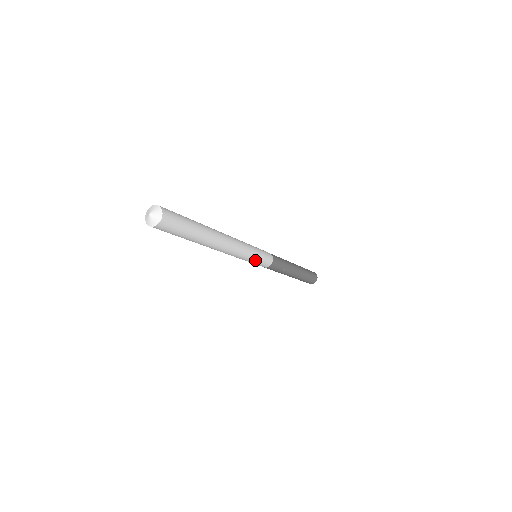
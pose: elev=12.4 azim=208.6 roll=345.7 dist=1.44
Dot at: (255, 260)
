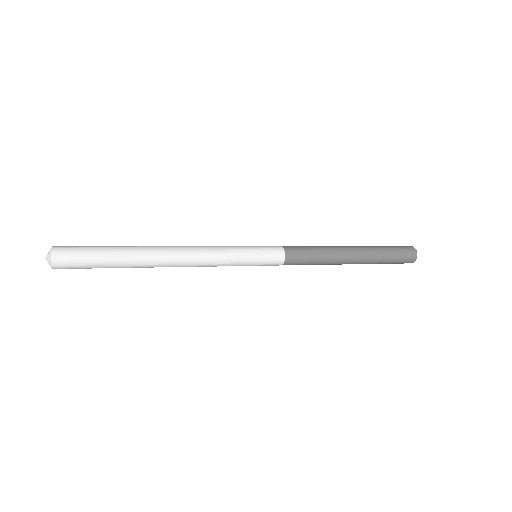
Dot at: (247, 263)
